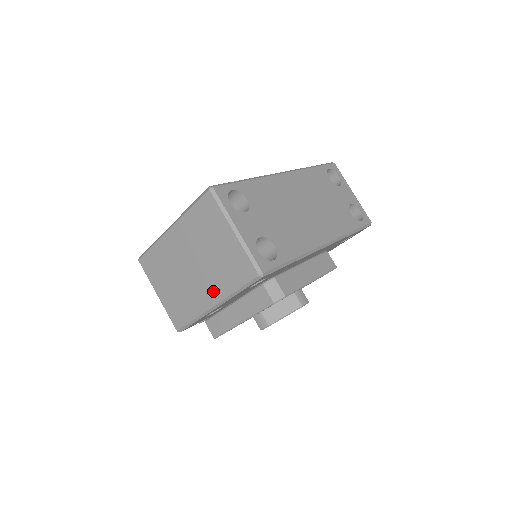
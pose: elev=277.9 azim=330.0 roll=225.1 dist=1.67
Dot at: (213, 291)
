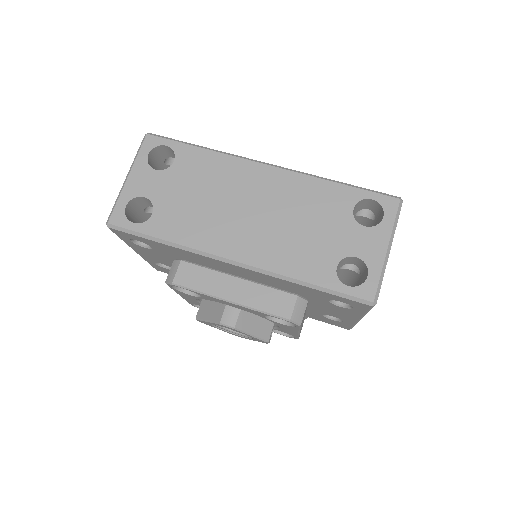
Dot at: occluded
